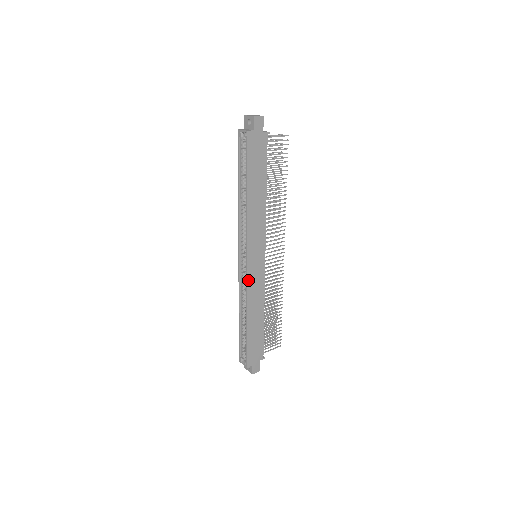
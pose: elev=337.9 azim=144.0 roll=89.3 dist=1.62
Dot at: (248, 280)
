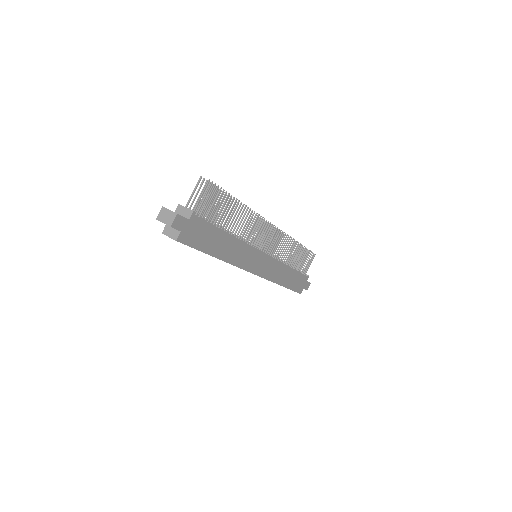
Dot at: (264, 277)
